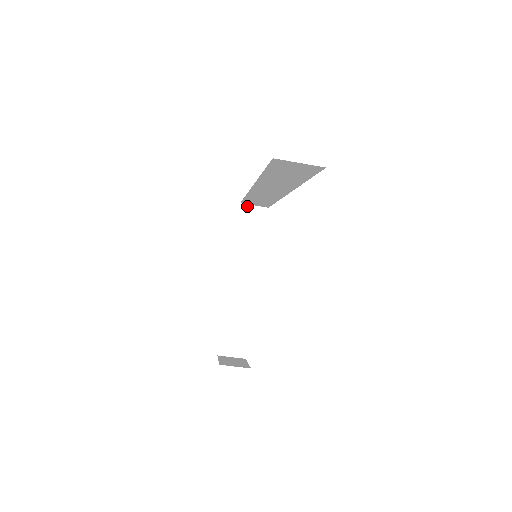
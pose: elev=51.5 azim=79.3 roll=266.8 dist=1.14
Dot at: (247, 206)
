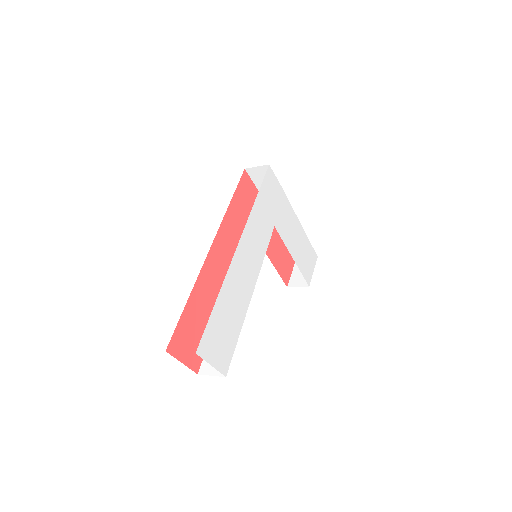
Dot at: (251, 169)
